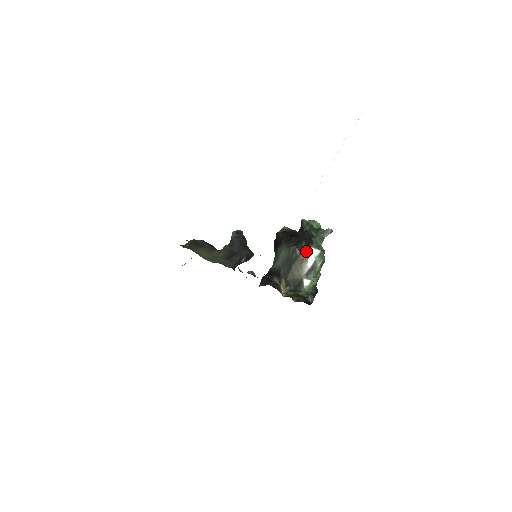
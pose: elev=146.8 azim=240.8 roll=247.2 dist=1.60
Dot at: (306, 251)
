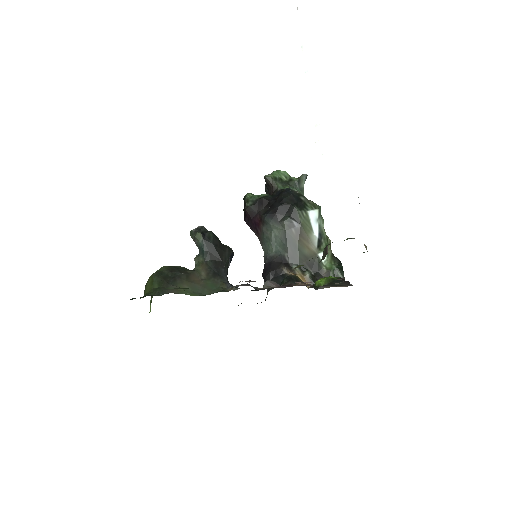
Dot at: (305, 218)
